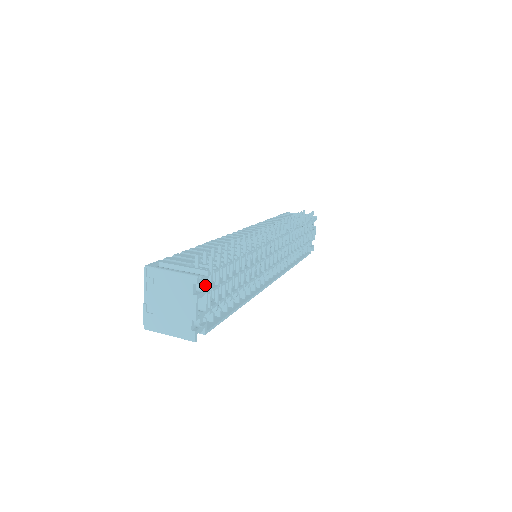
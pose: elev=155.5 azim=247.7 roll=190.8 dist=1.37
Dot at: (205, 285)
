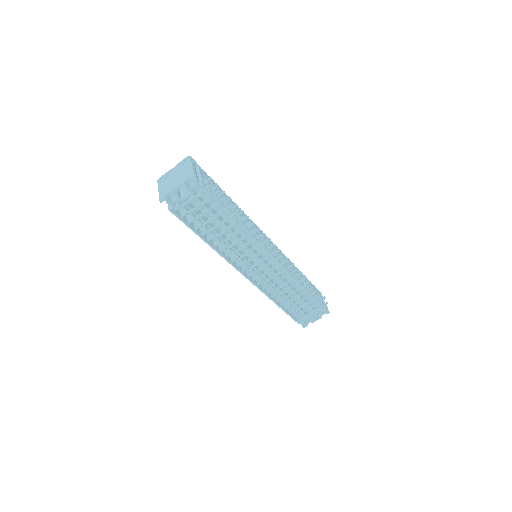
Dot at: occluded
